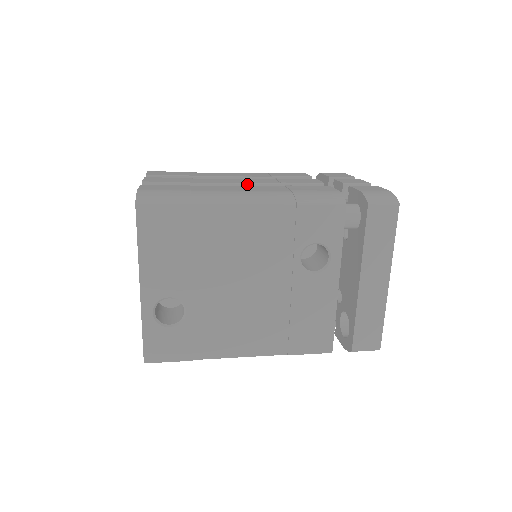
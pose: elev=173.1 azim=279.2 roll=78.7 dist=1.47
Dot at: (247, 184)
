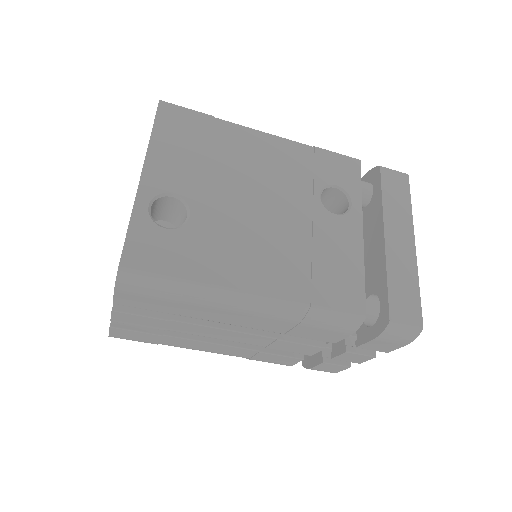
Dot at: occluded
